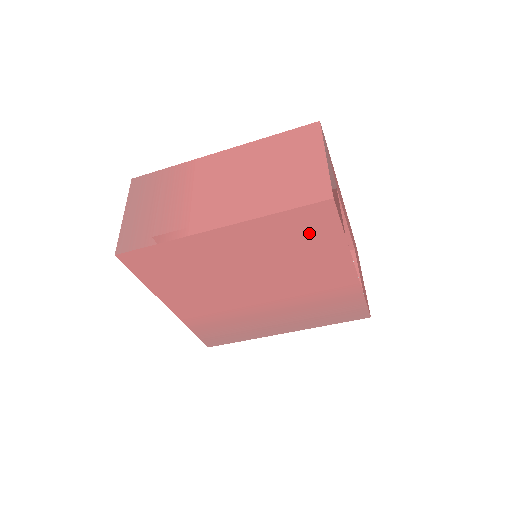
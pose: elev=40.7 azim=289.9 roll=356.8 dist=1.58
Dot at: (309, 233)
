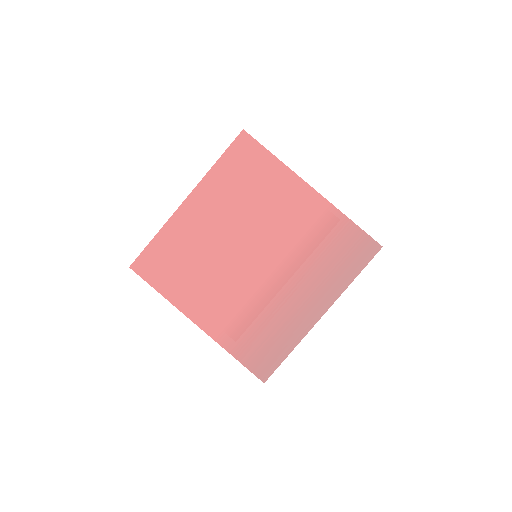
Dot at: (250, 169)
